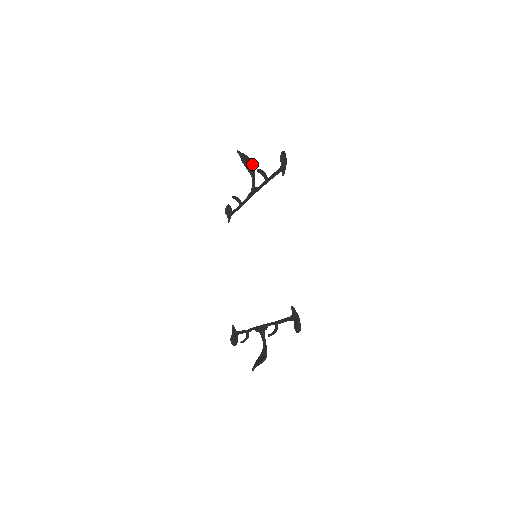
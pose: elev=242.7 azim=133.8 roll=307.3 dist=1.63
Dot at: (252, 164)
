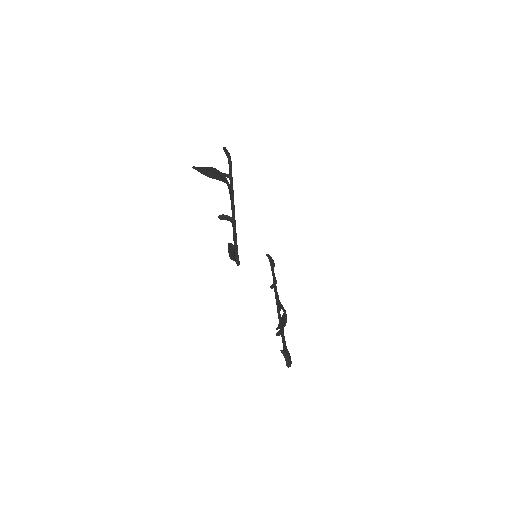
Dot at: (218, 175)
